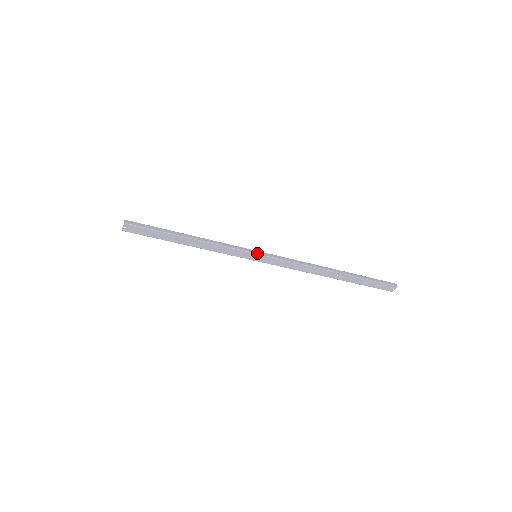
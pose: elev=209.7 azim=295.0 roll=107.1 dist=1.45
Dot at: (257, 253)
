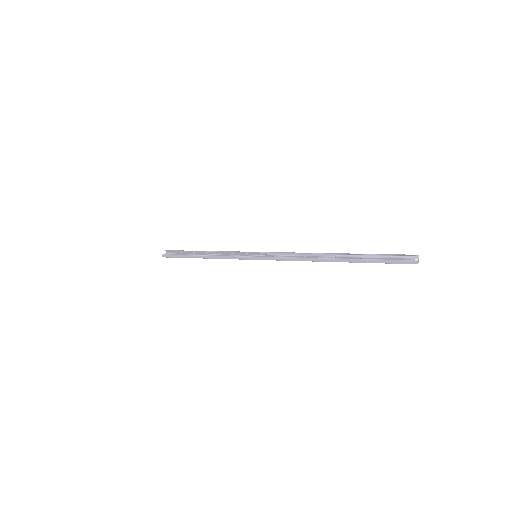
Dot at: (254, 259)
